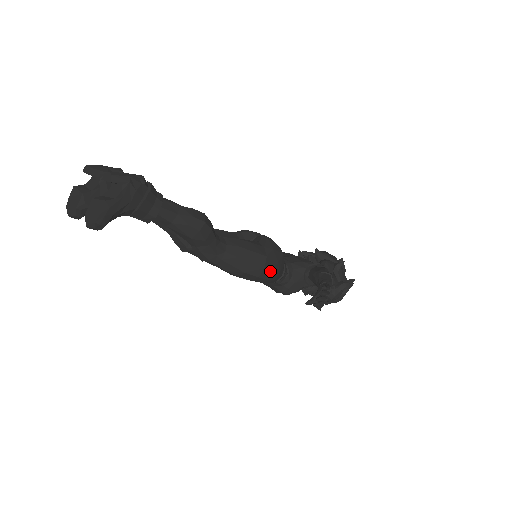
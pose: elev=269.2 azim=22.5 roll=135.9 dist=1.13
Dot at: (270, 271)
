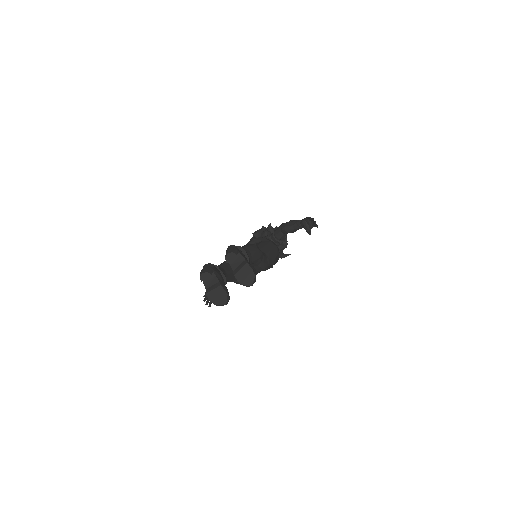
Dot at: (277, 247)
